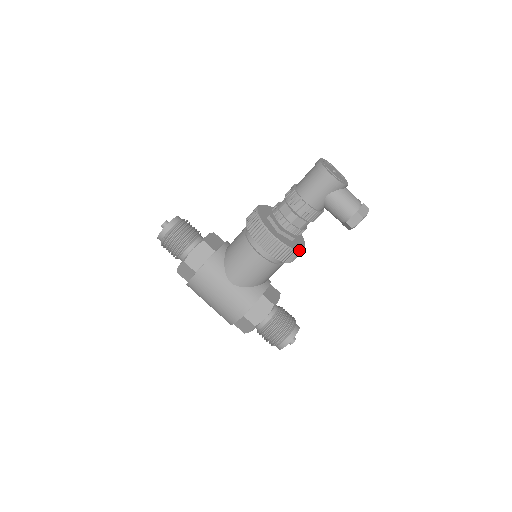
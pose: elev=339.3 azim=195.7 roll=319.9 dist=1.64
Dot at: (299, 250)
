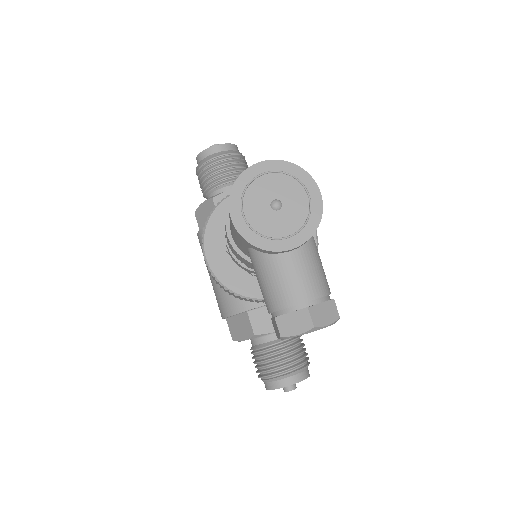
Dot at: (250, 297)
